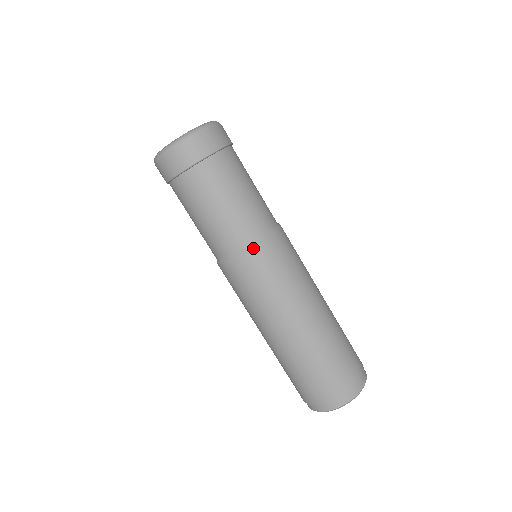
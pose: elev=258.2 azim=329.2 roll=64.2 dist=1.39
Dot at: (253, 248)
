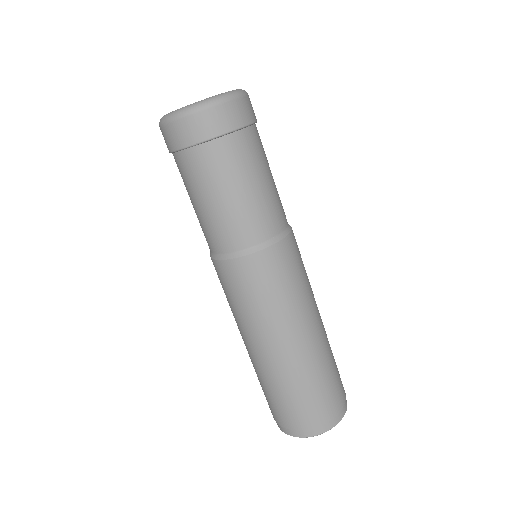
Dot at: (274, 244)
